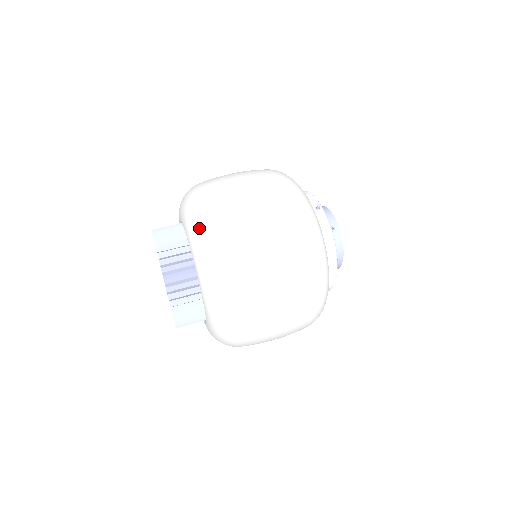
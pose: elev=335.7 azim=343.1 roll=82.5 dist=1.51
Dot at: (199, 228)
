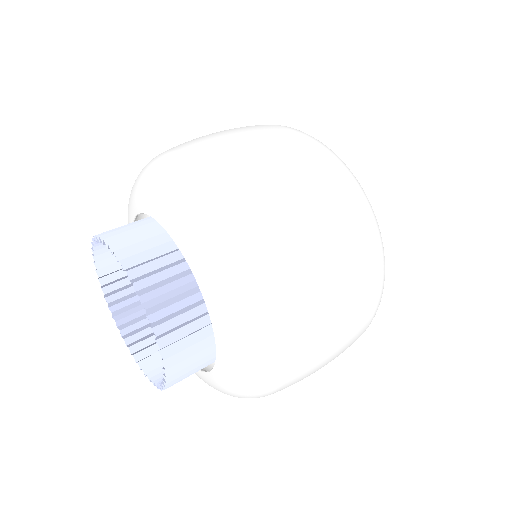
Dot at: (169, 180)
